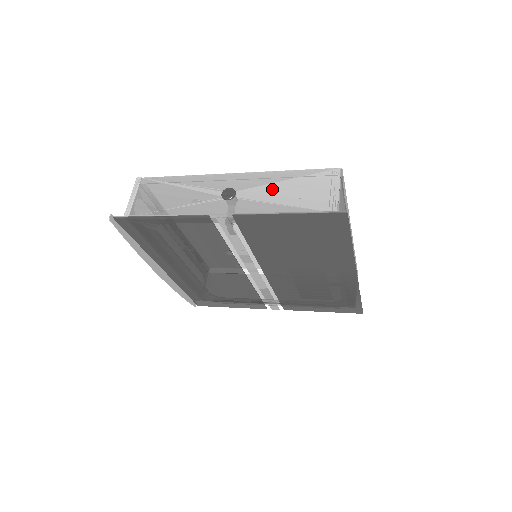
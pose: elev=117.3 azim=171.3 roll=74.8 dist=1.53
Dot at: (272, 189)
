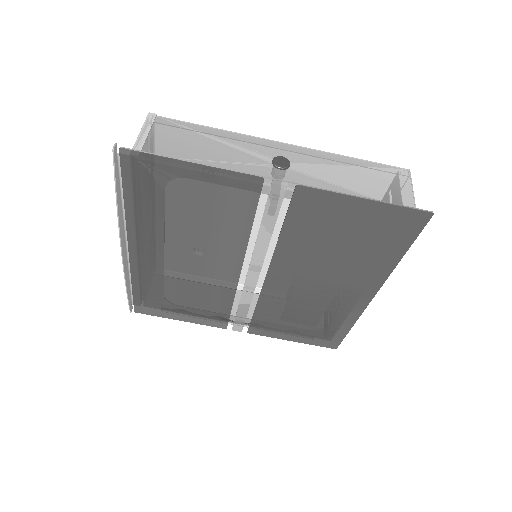
Dot at: (335, 171)
